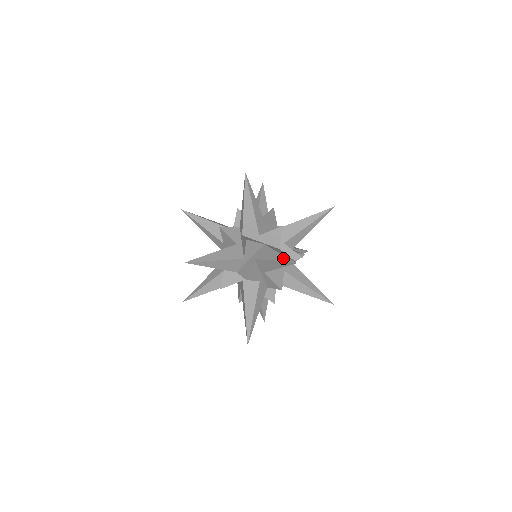
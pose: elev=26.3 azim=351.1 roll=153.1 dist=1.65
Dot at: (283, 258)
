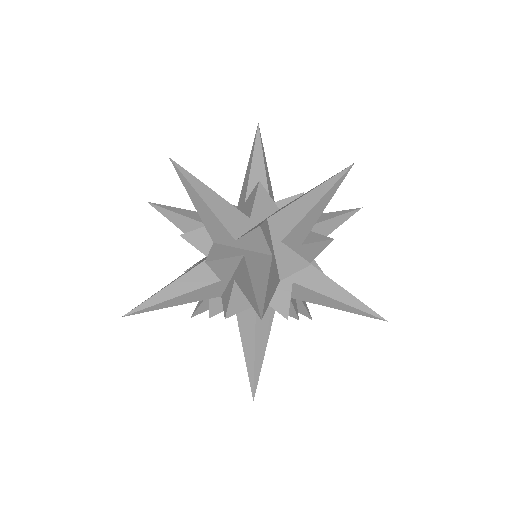
Dot at: (324, 181)
